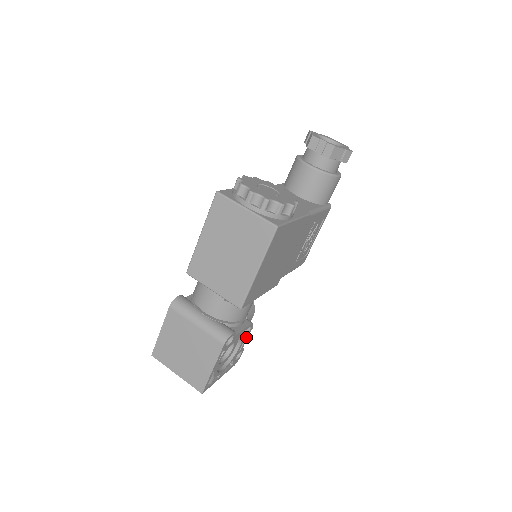
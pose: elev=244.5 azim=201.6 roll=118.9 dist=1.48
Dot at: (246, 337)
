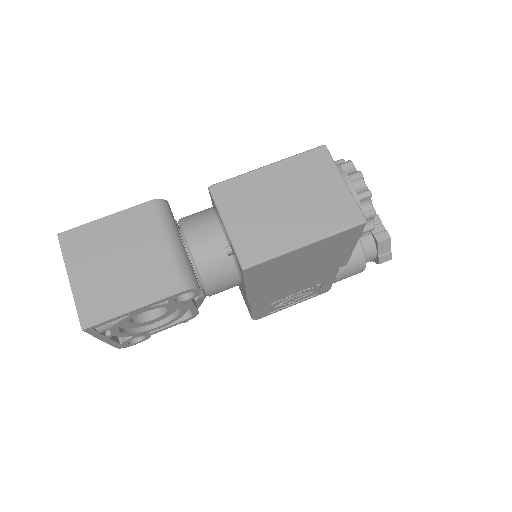
Dot at: (172, 324)
